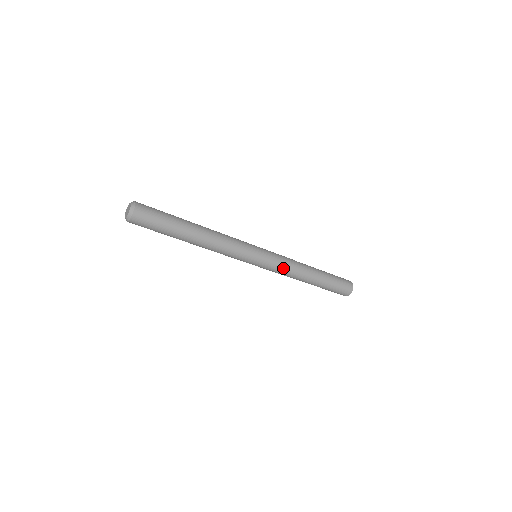
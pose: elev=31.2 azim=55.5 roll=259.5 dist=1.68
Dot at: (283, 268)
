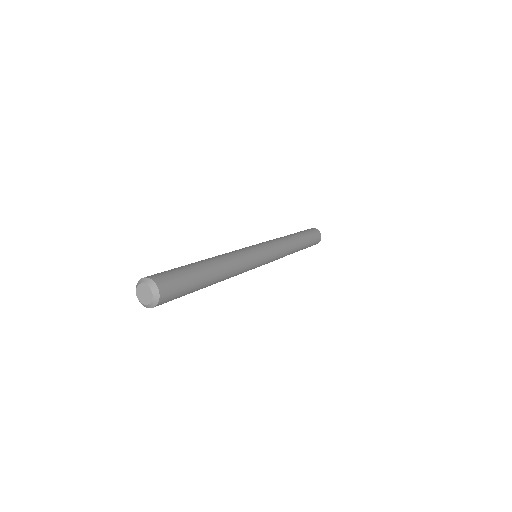
Dot at: occluded
